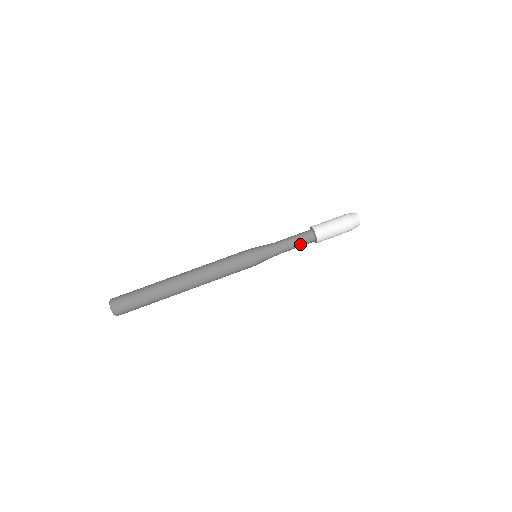
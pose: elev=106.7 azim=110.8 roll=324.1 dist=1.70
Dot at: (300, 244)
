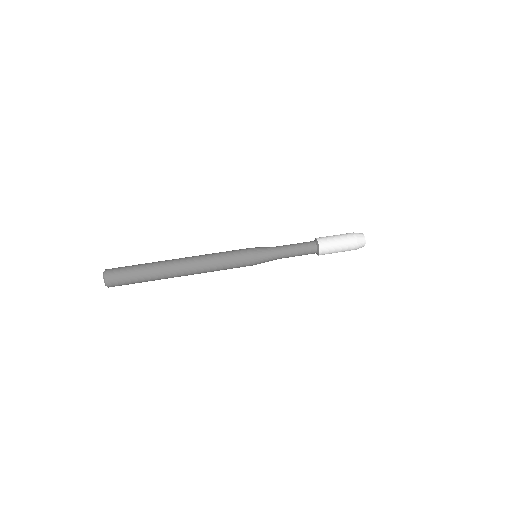
Dot at: (301, 251)
